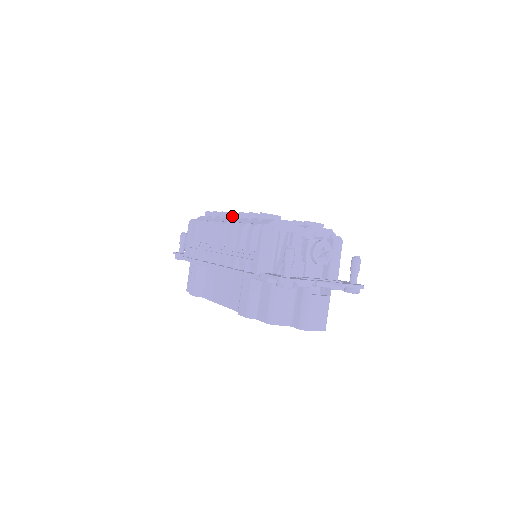
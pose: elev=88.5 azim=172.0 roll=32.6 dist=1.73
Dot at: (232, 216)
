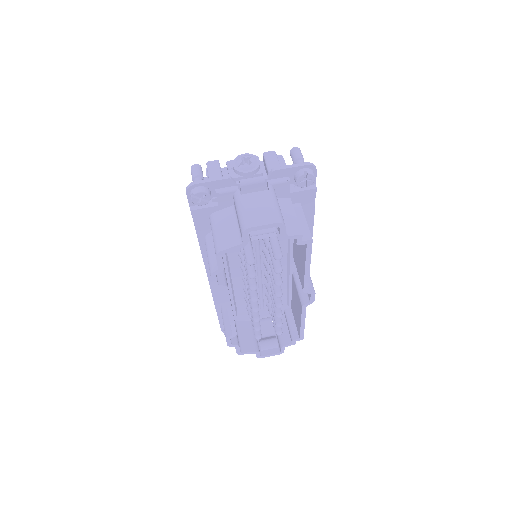
Dot at: occluded
